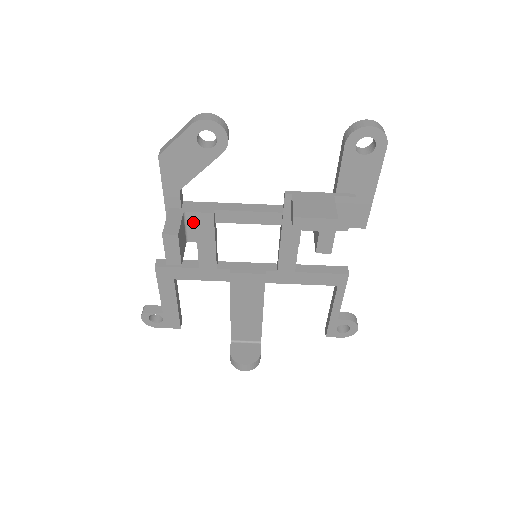
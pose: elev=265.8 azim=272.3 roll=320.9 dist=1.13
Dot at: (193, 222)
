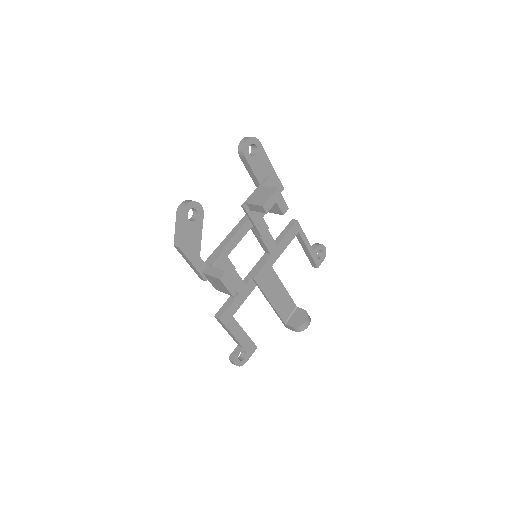
Dot at: (219, 267)
